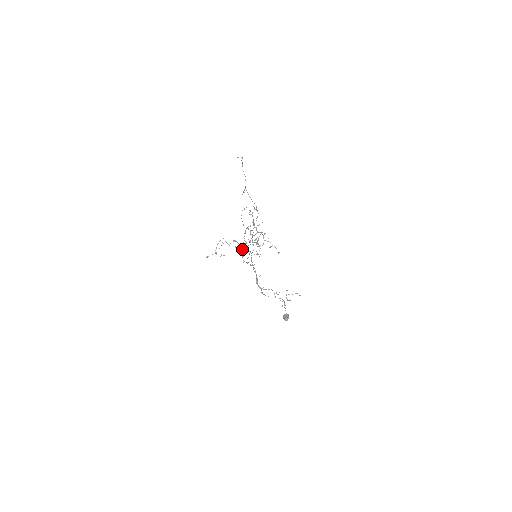
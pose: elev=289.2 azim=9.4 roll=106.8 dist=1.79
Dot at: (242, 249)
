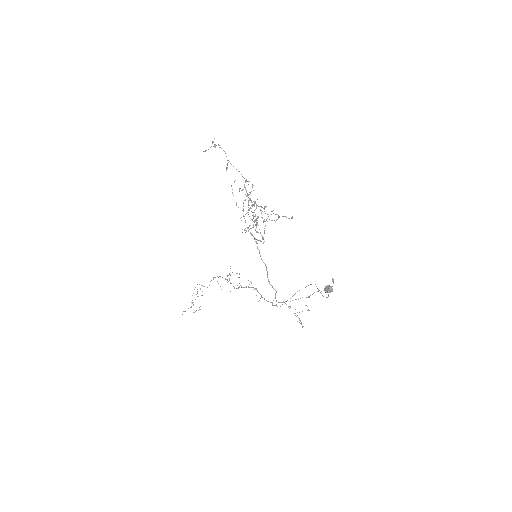
Dot at: occluded
